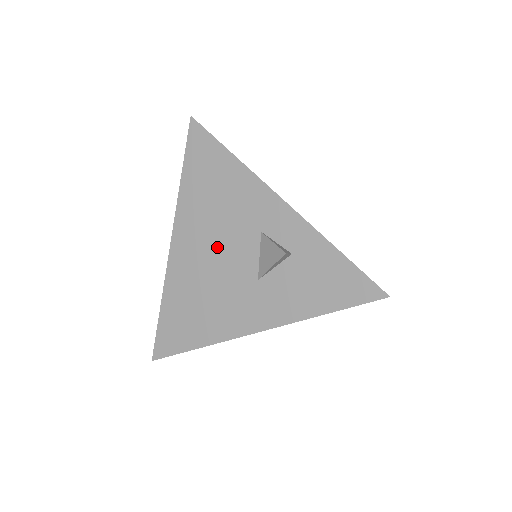
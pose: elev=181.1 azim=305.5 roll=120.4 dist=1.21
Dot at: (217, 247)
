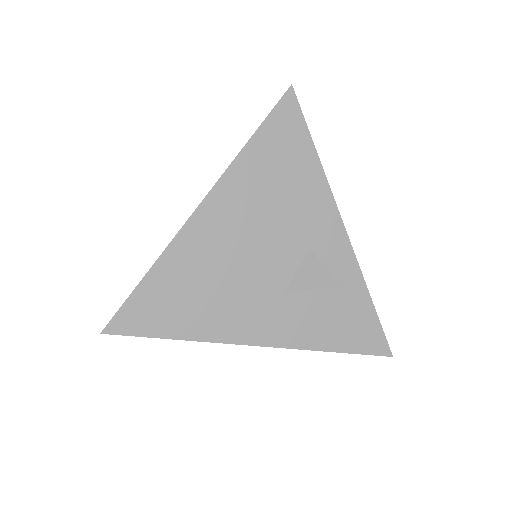
Dot at: (255, 239)
